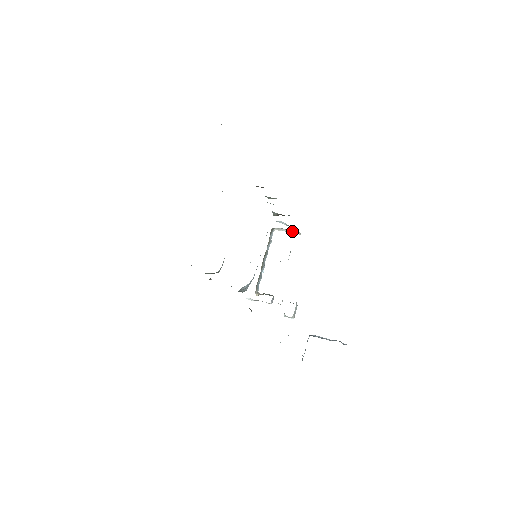
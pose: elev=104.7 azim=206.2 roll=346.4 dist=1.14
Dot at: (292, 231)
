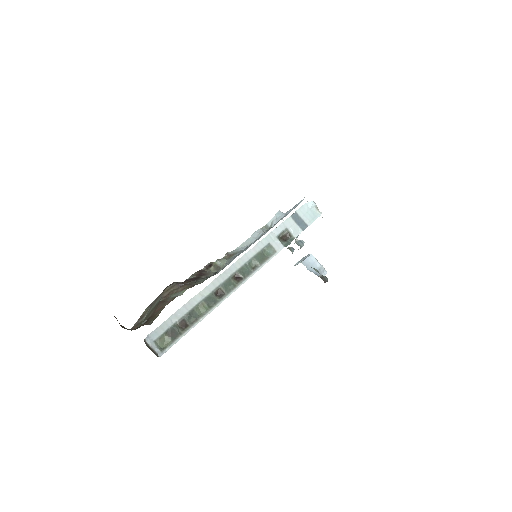
Dot at: (316, 215)
